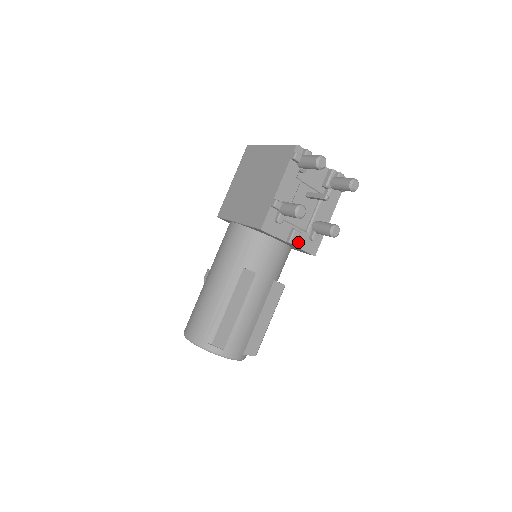
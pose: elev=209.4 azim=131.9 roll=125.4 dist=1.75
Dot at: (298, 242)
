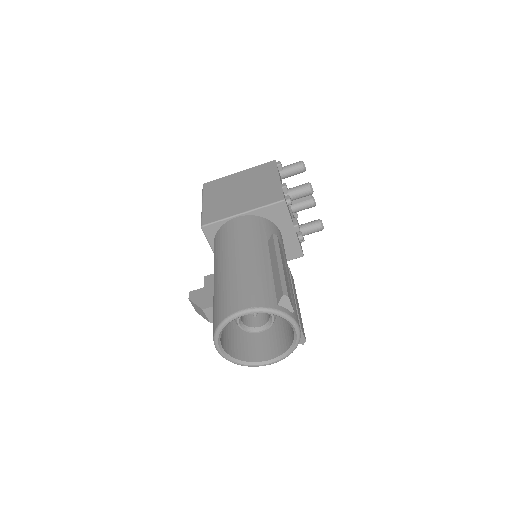
Dot at: occluded
